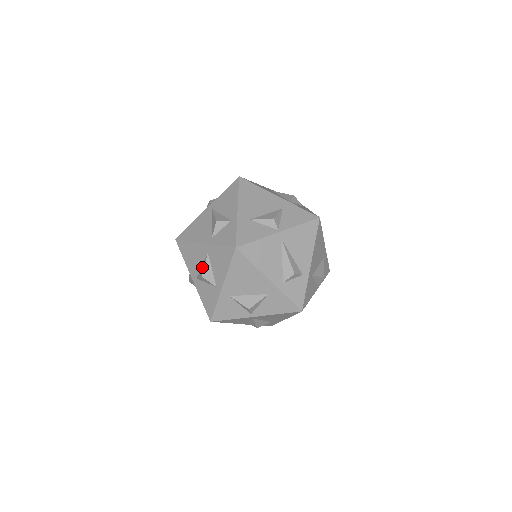
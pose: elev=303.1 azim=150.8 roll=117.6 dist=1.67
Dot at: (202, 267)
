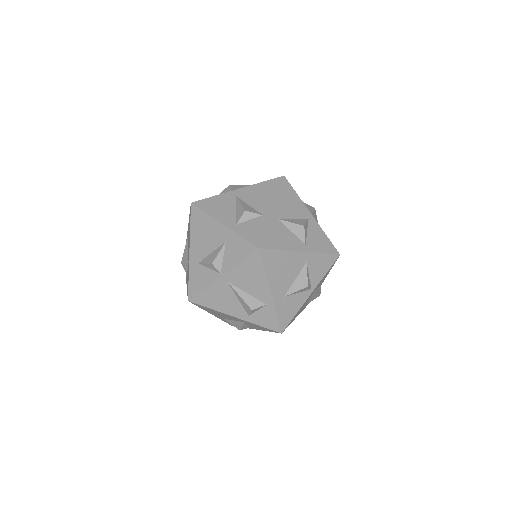
Dot at: occluded
